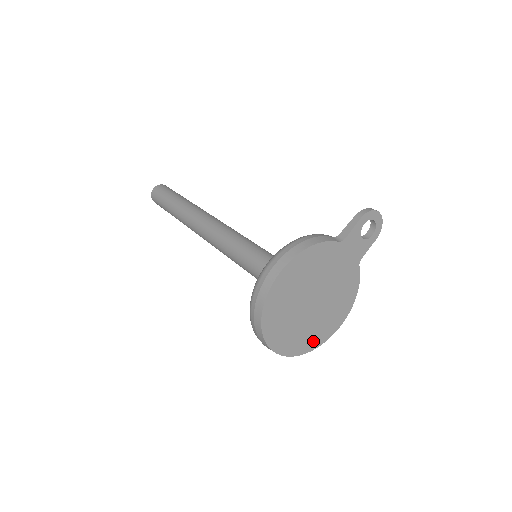
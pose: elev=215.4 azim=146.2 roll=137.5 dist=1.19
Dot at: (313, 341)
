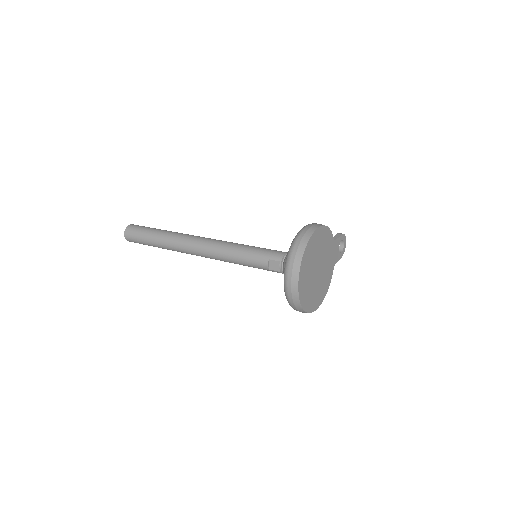
Dot at: (309, 304)
